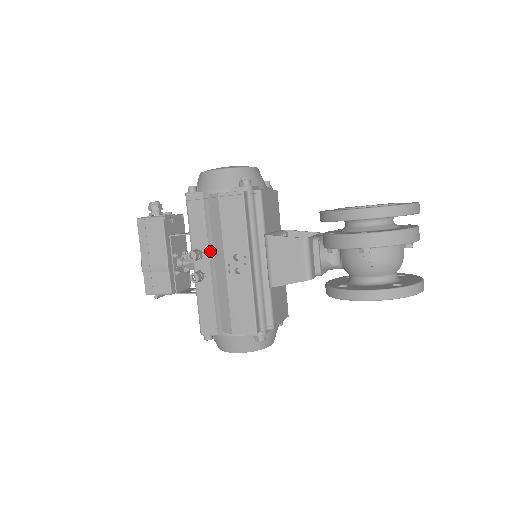
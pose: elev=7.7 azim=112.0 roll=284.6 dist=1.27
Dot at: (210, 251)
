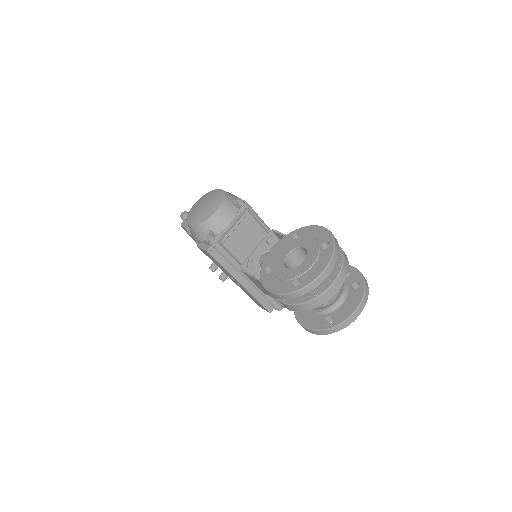
Dot at: occluded
